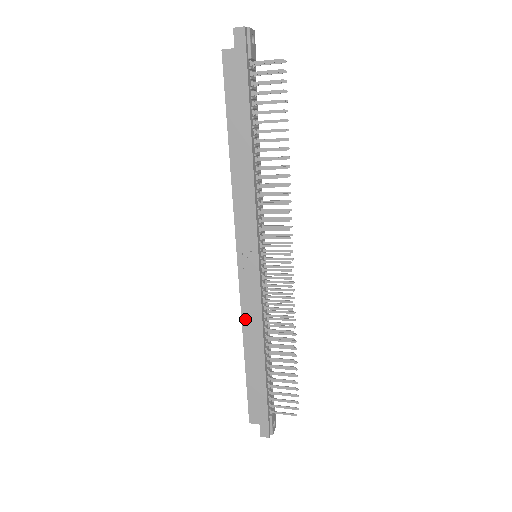
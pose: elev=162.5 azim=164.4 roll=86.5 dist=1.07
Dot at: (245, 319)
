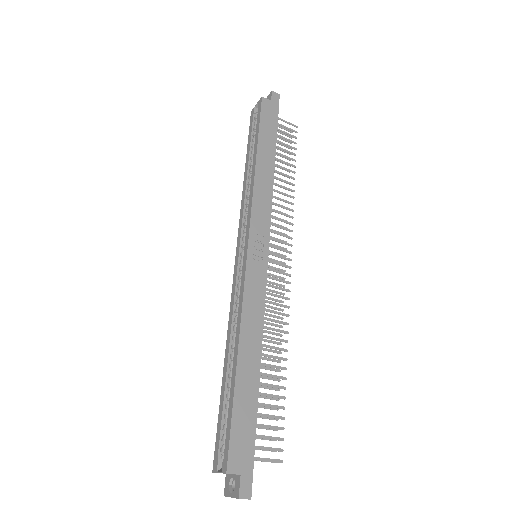
Dot at: (246, 312)
